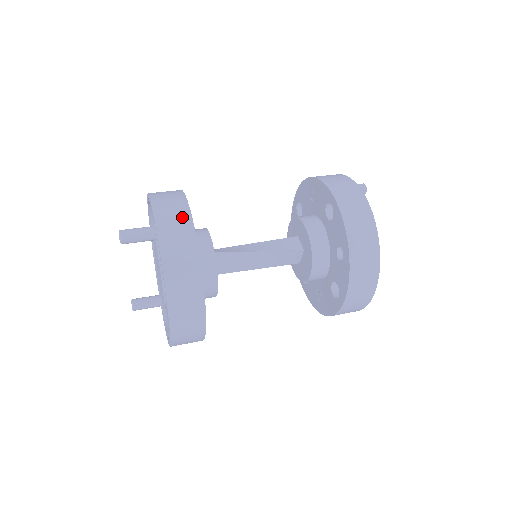
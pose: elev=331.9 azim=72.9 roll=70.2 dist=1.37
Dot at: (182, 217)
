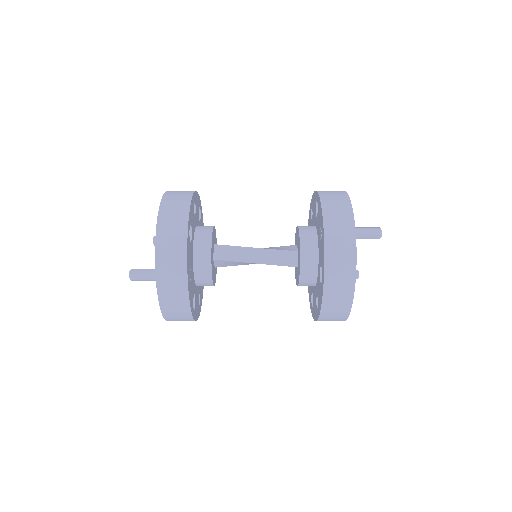
Dot at: (179, 284)
